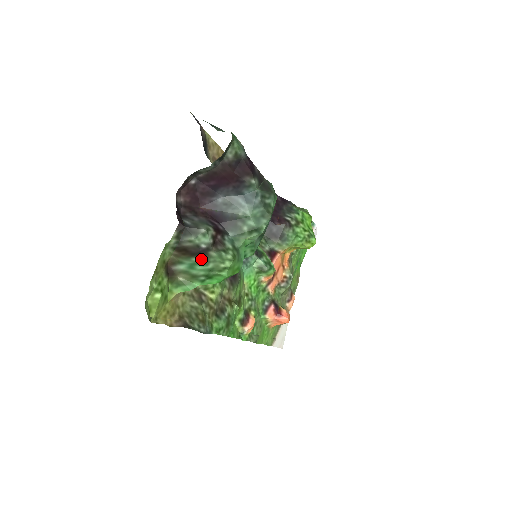
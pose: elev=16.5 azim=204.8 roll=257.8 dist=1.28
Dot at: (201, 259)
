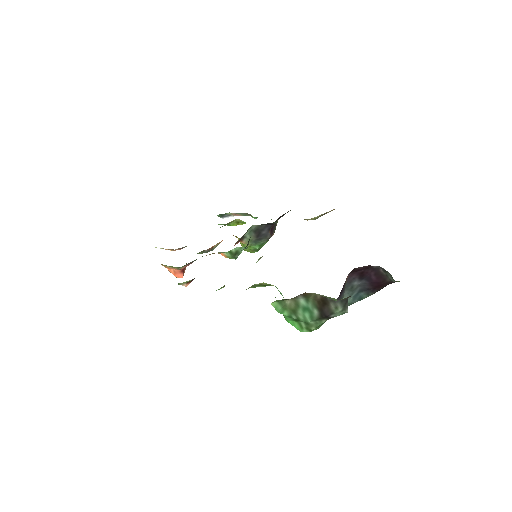
Dot at: (318, 316)
